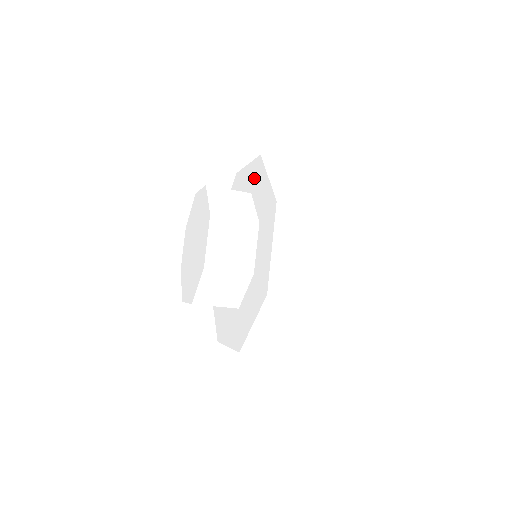
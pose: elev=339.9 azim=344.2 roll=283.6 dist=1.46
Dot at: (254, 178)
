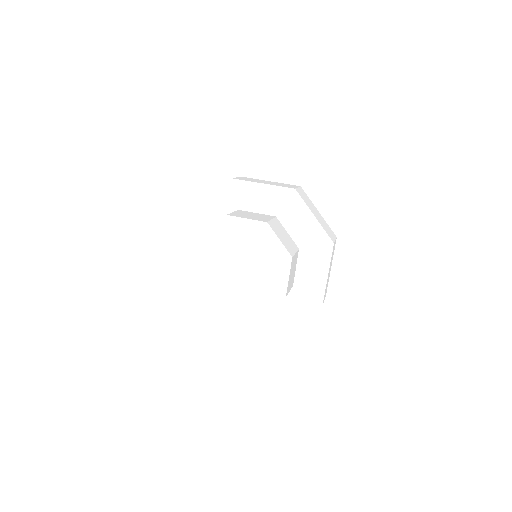
Dot at: (235, 198)
